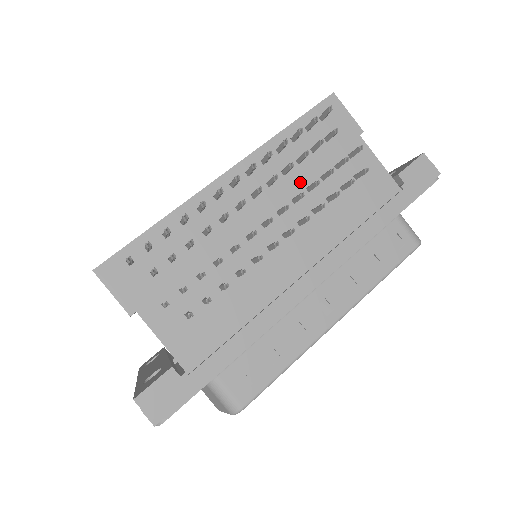
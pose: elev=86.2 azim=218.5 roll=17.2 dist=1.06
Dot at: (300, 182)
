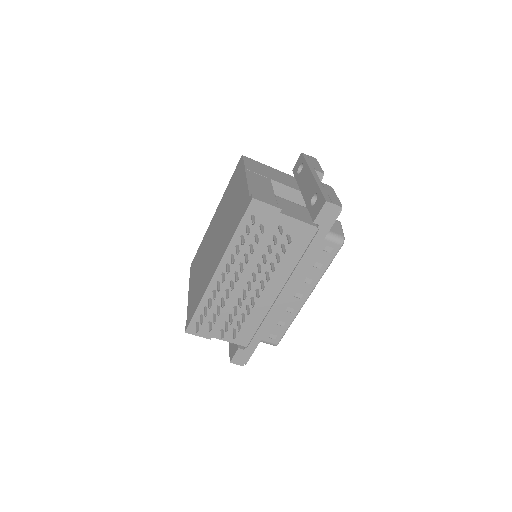
Dot at: (257, 255)
